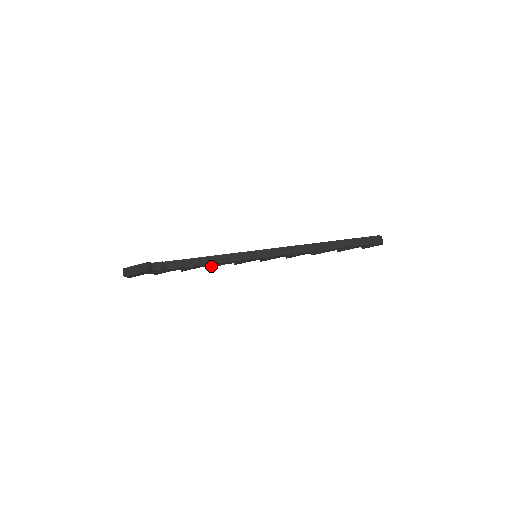
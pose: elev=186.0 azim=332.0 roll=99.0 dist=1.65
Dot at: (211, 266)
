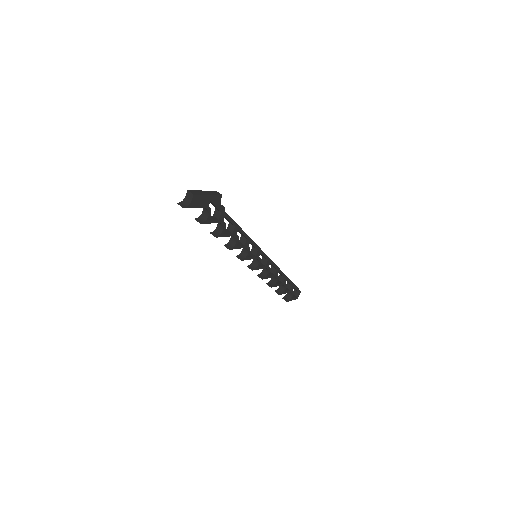
Dot at: (236, 243)
